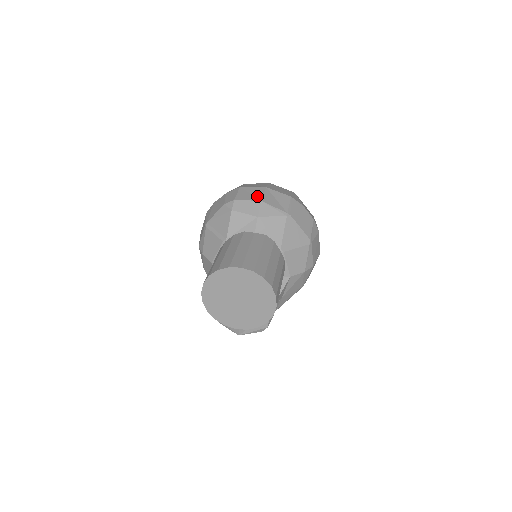
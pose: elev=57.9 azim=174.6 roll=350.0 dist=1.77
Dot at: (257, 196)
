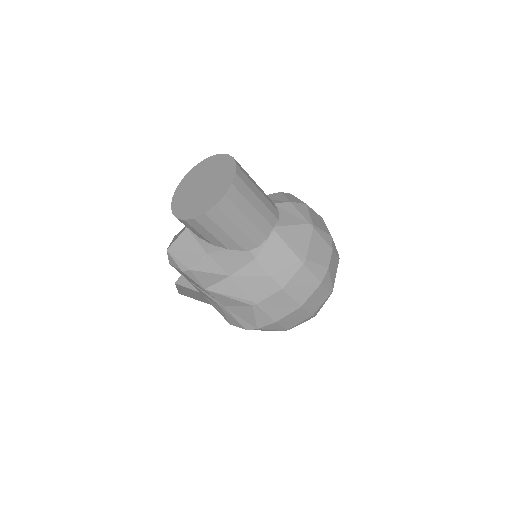
Dot at: occluded
